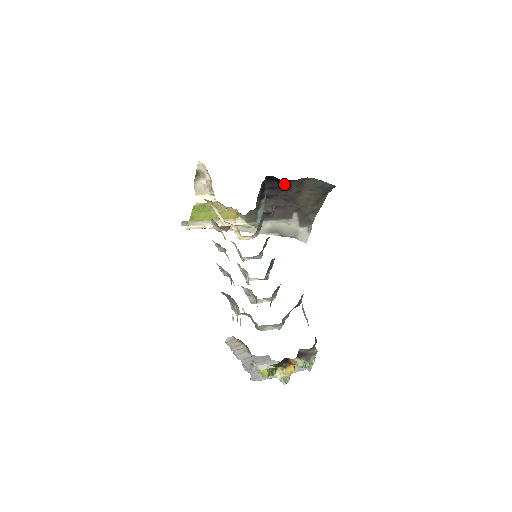
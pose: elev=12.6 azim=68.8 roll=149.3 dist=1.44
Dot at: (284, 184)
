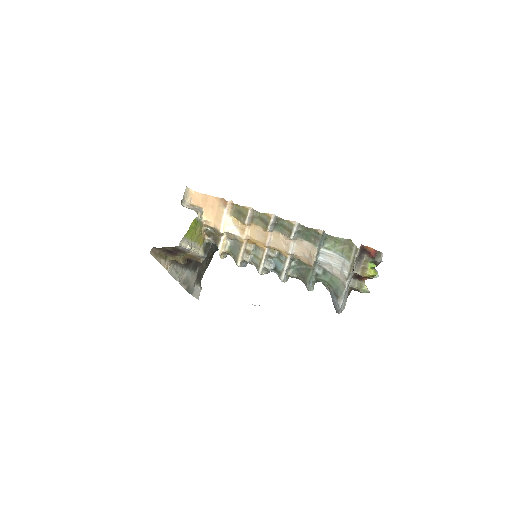
Dot at: occluded
